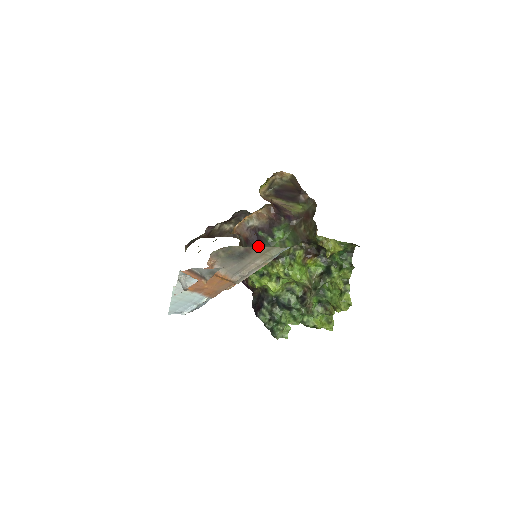
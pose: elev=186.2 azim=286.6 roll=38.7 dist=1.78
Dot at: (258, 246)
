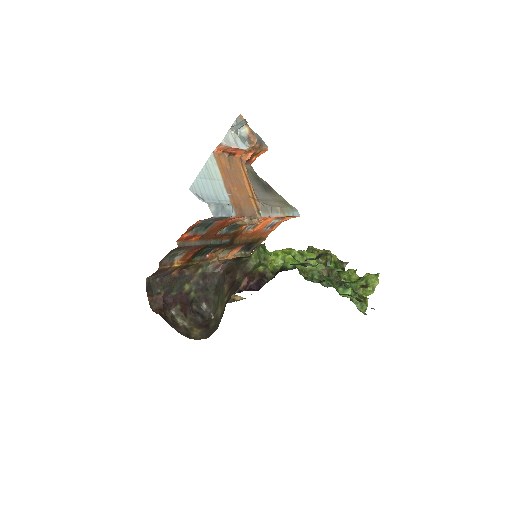
Dot at: occluded
